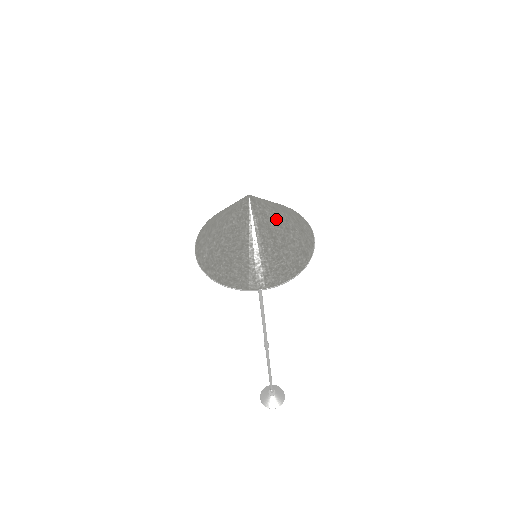
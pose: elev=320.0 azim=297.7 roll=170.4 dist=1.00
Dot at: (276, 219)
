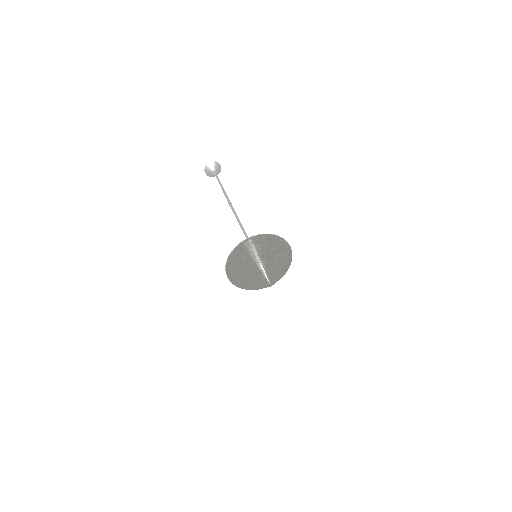
Dot at: (279, 270)
